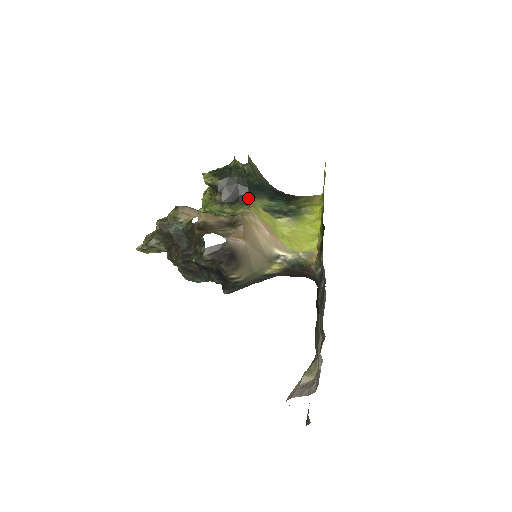
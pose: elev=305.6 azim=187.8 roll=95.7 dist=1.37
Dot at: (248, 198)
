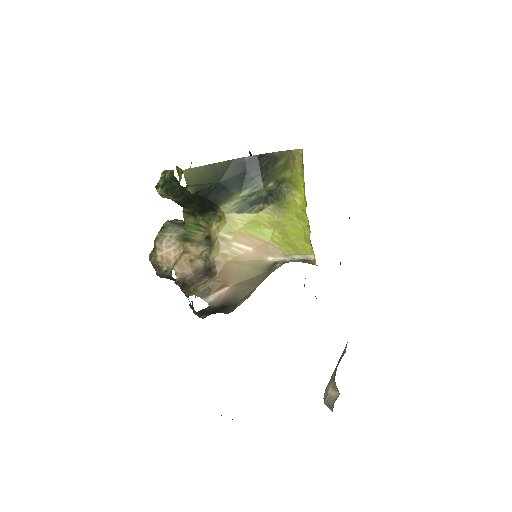
Dot at: (214, 207)
